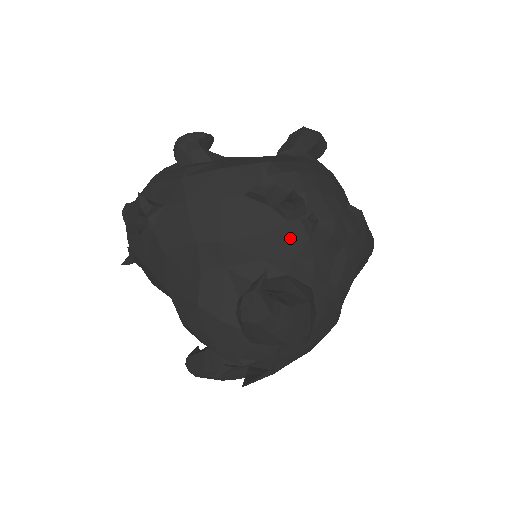
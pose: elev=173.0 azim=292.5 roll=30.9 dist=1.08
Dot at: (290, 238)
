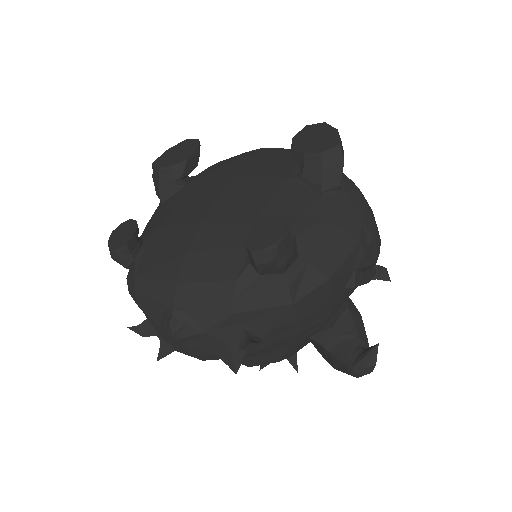
Dot at: occluded
